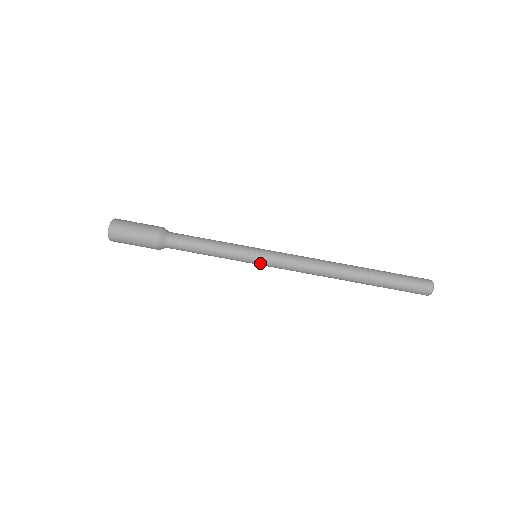
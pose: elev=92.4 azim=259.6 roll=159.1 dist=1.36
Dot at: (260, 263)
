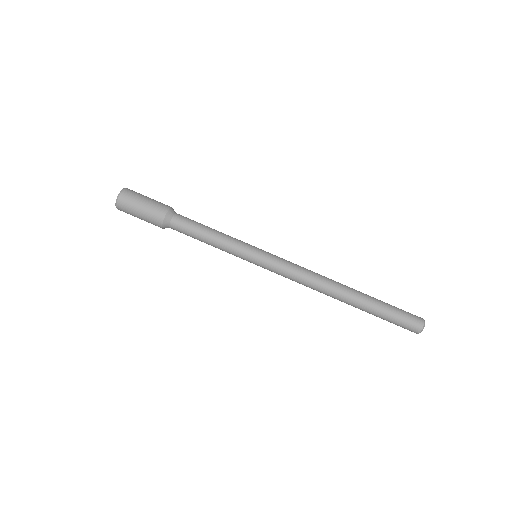
Dot at: (258, 265)
